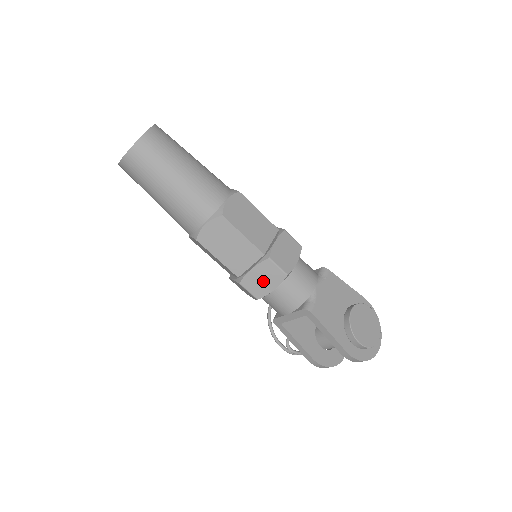
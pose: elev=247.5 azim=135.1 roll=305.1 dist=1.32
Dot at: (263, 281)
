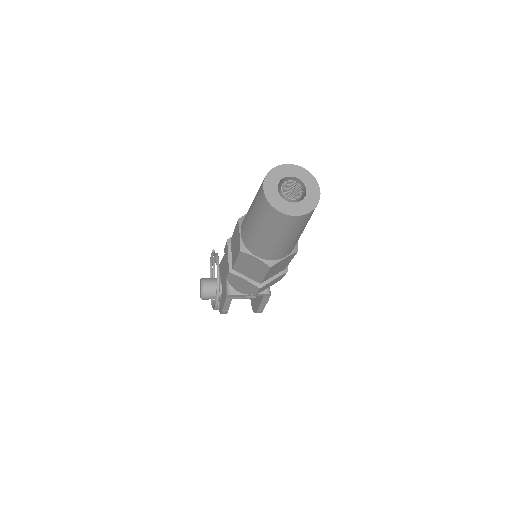
Dot at: (271, 284)
